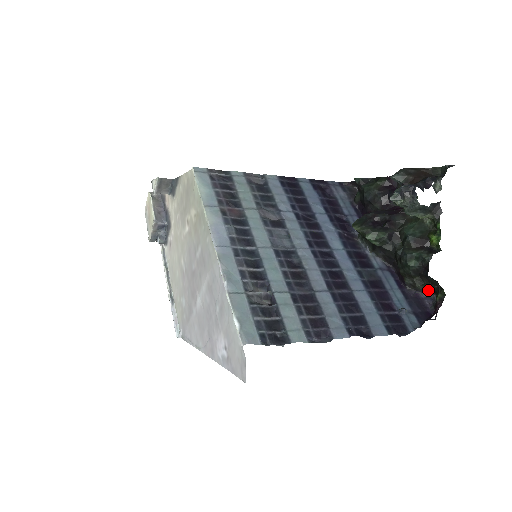
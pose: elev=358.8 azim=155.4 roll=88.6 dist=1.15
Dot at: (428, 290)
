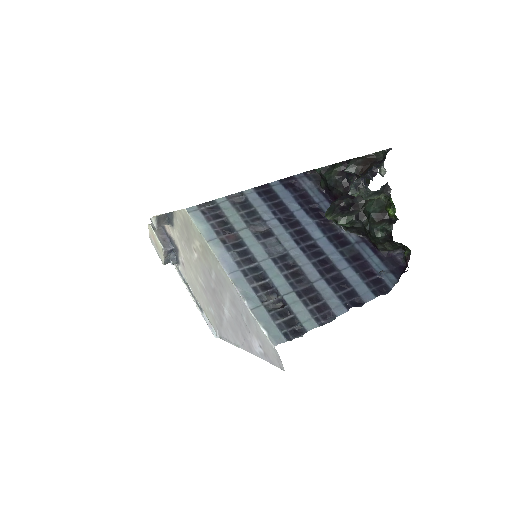
Dot at: (397, 249)
